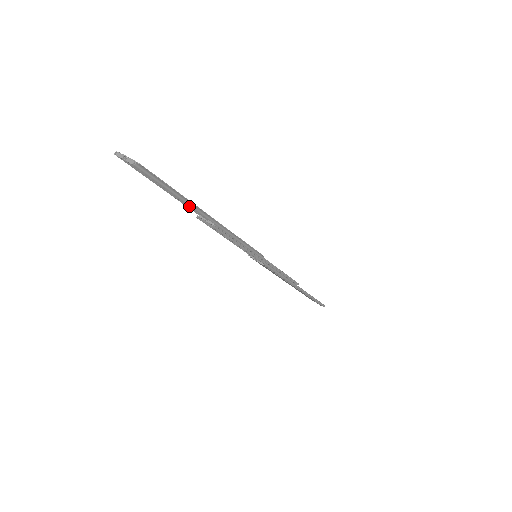
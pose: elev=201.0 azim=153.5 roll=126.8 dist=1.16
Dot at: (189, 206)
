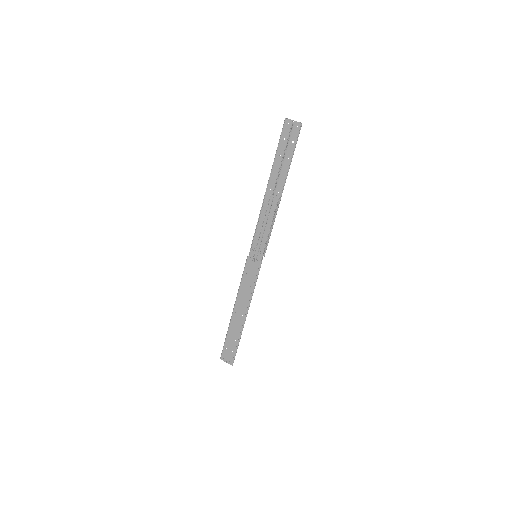
Dot at: (279, 176)
